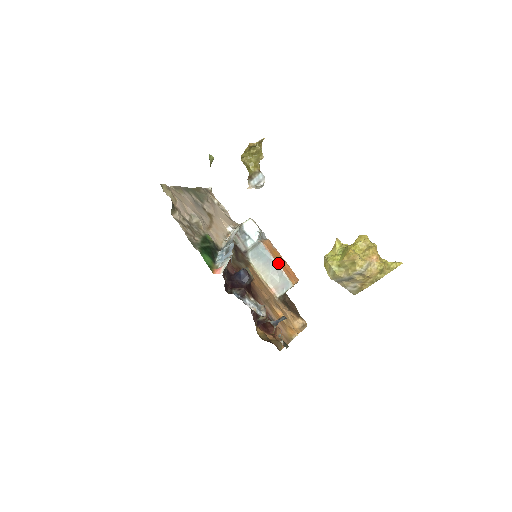
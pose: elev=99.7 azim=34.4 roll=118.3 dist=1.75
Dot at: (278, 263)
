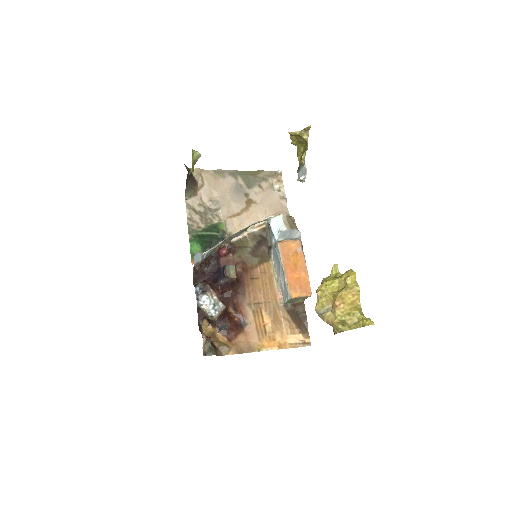
Dot at: (285, 269)
